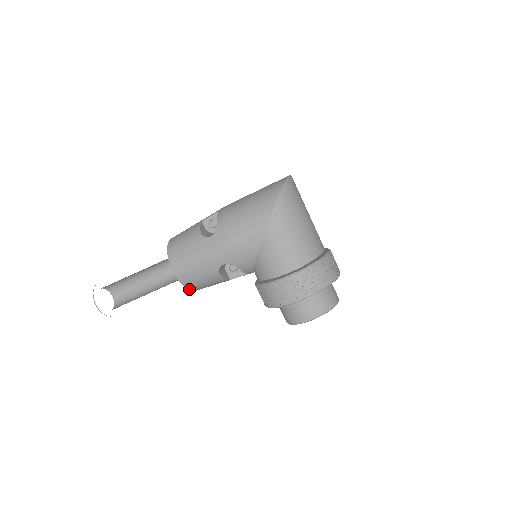
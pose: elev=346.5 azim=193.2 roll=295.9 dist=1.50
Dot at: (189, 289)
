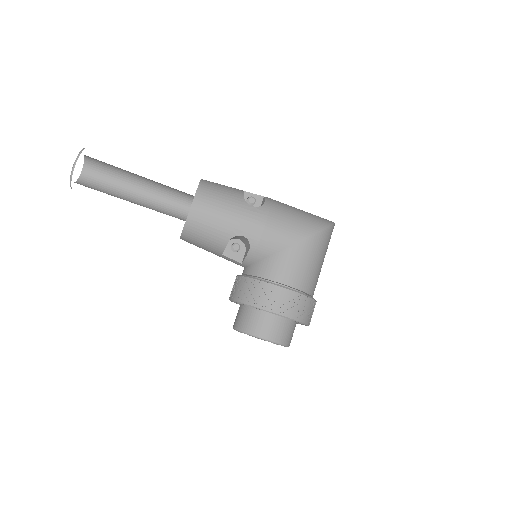
Dot at: (184, 230)
